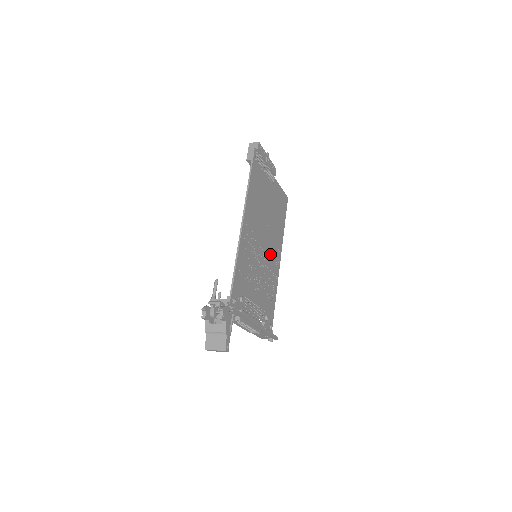
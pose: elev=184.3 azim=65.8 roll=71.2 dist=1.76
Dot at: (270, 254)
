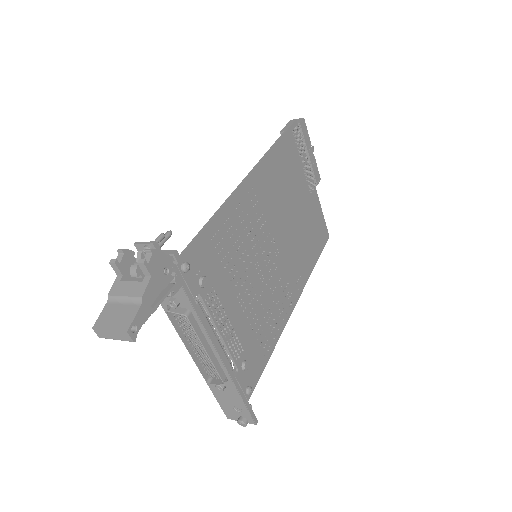
Dot at: (281, 275)
